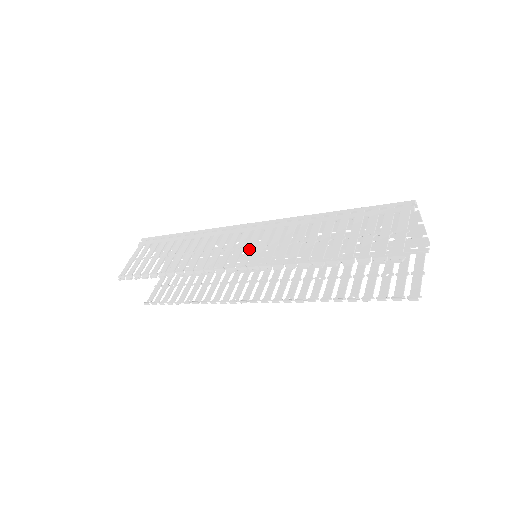
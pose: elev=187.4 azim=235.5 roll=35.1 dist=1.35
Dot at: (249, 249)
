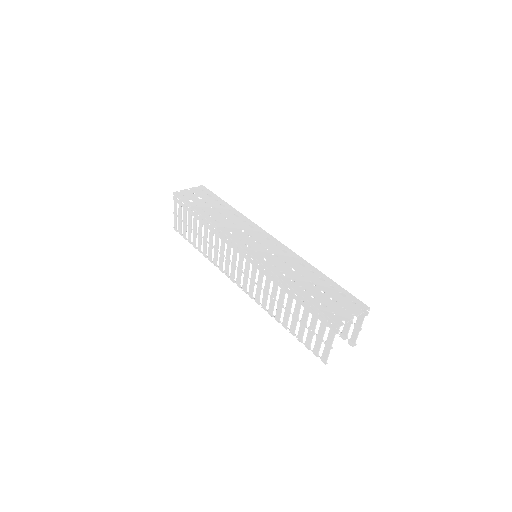
Dot at: (245, 277)
